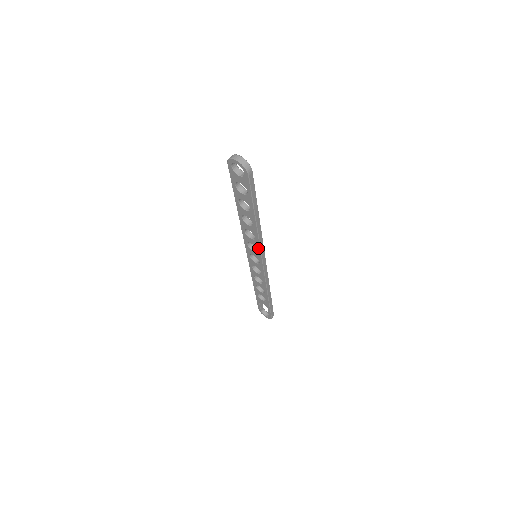
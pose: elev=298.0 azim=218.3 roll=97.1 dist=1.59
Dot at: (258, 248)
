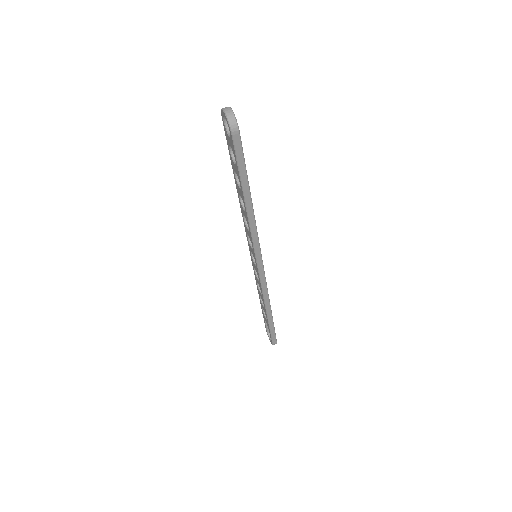
Dot at: (252, 244)
